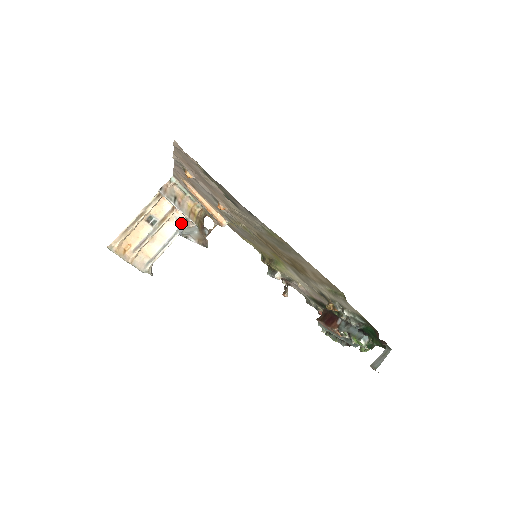
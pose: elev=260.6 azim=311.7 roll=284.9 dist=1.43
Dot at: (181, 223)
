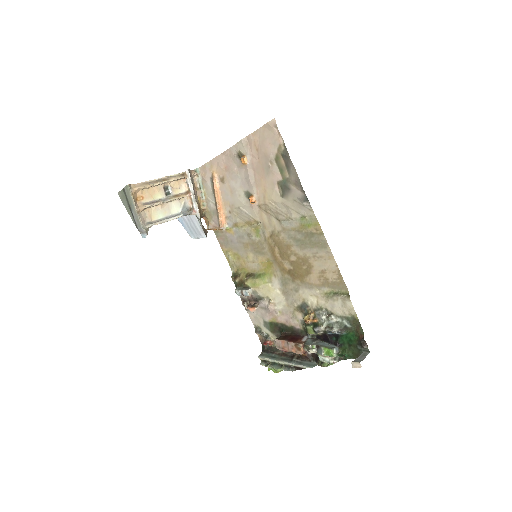
Dot at: (186, 209)
